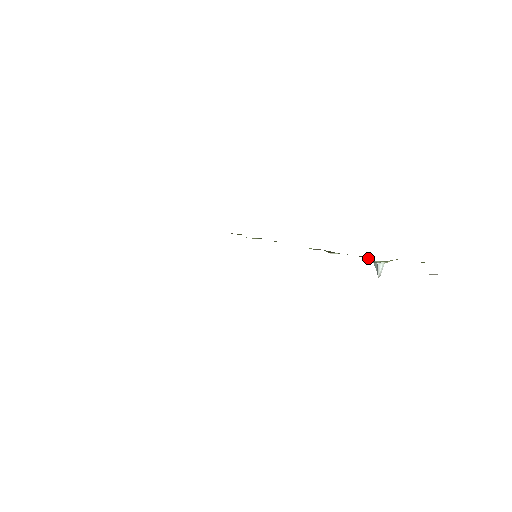
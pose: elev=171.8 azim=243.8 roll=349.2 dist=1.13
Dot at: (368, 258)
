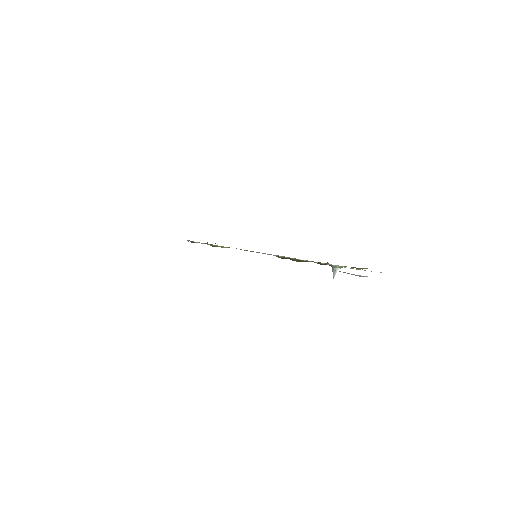
Dot at: occluded
